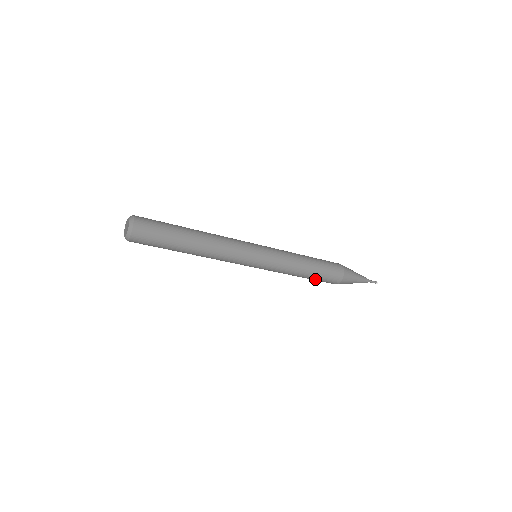
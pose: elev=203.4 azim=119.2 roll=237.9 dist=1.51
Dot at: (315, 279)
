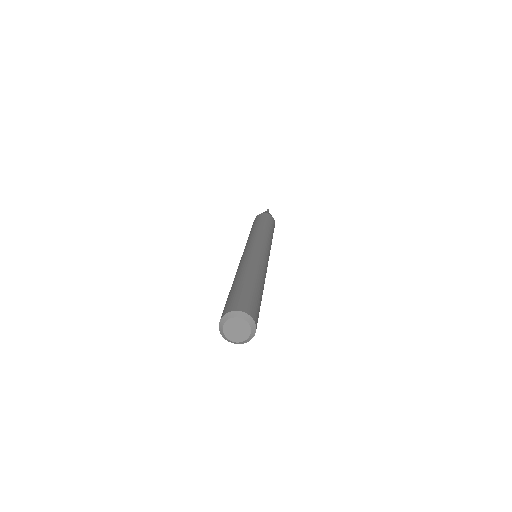
Dot at: occluded
